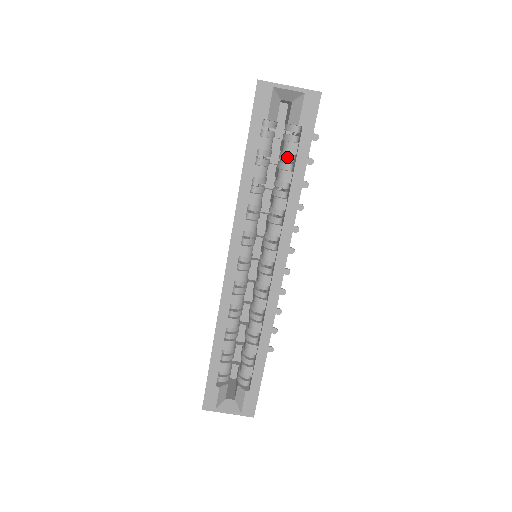
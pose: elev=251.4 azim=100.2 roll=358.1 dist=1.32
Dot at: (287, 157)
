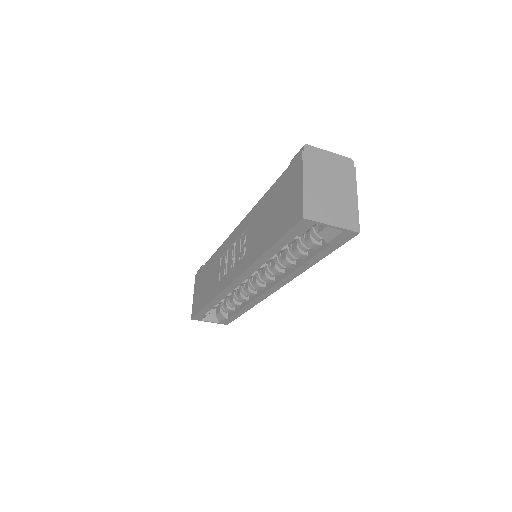
Dot at: (308, 246)
